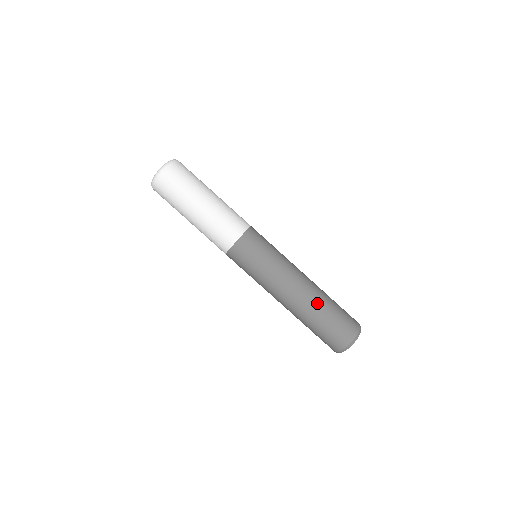
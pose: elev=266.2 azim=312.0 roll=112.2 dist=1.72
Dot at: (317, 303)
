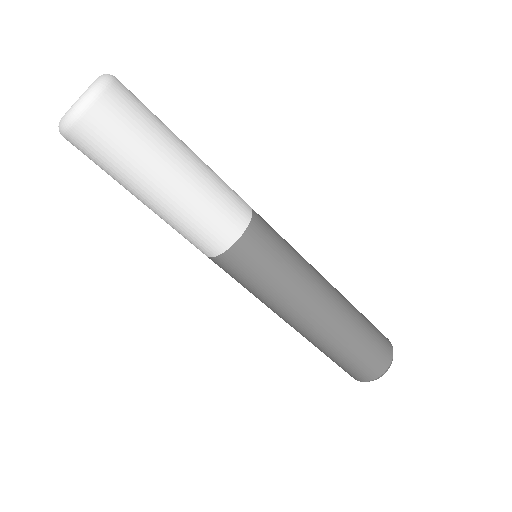
Dot at: (346, 330)
